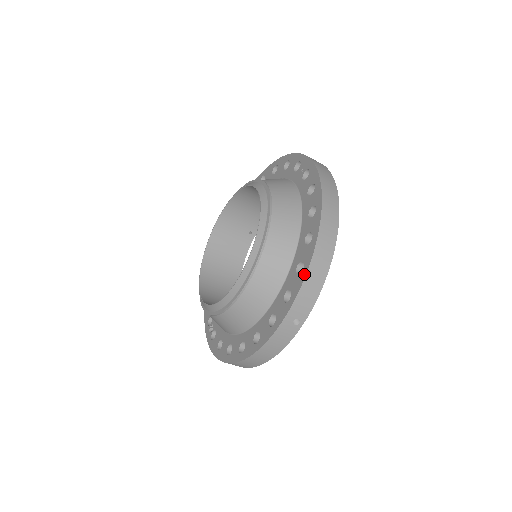
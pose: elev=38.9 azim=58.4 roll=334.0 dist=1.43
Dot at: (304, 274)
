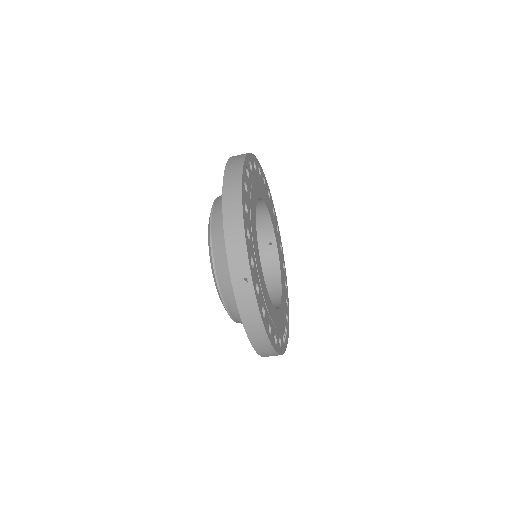
Dot at: (225, 239)
